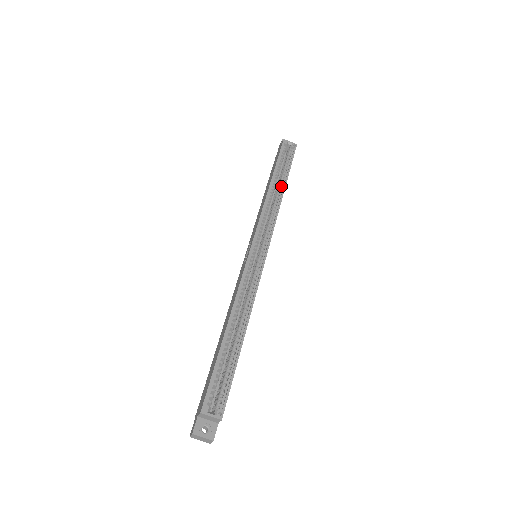
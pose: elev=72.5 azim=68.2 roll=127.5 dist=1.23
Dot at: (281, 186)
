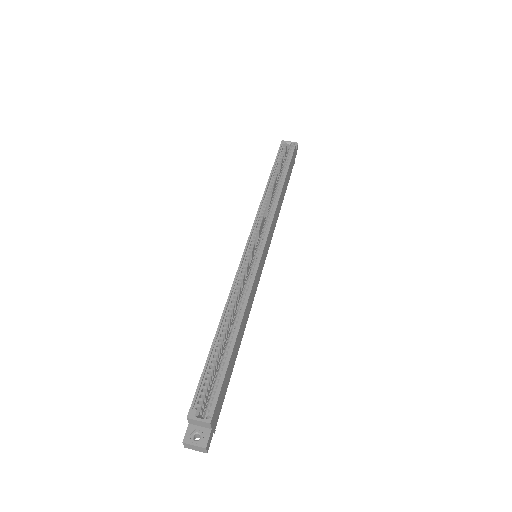
Dot at: (280, 184)
